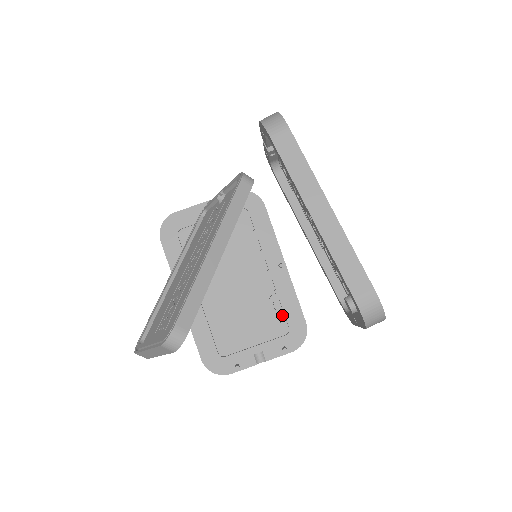
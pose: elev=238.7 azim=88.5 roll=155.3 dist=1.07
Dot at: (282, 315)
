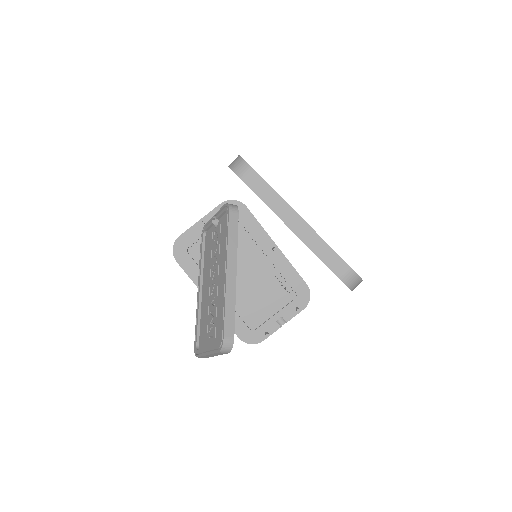
Dot at: (287, 285)
